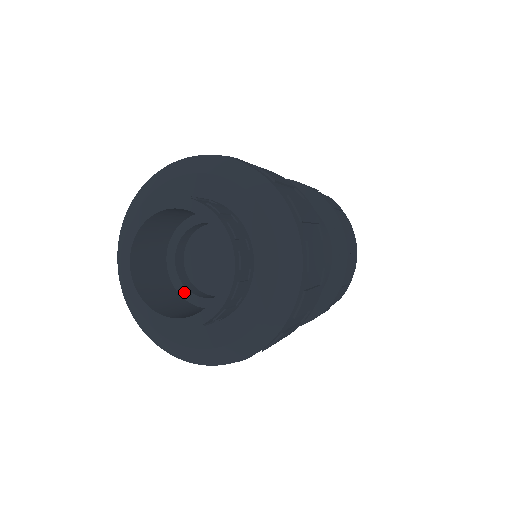
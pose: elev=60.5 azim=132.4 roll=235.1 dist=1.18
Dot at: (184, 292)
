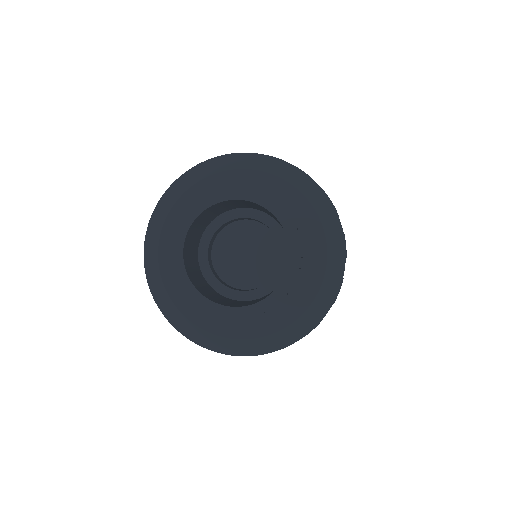
Dot at: (203, 254)
